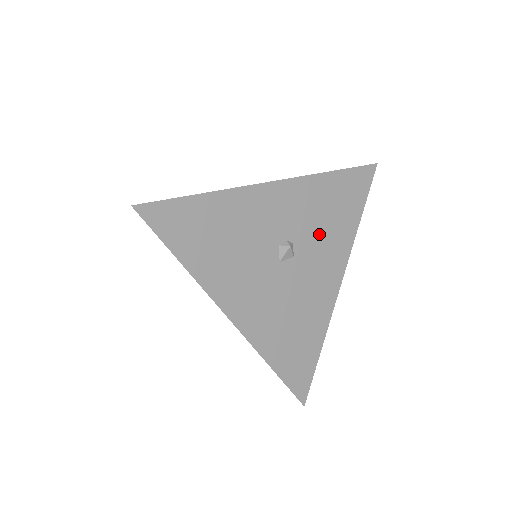
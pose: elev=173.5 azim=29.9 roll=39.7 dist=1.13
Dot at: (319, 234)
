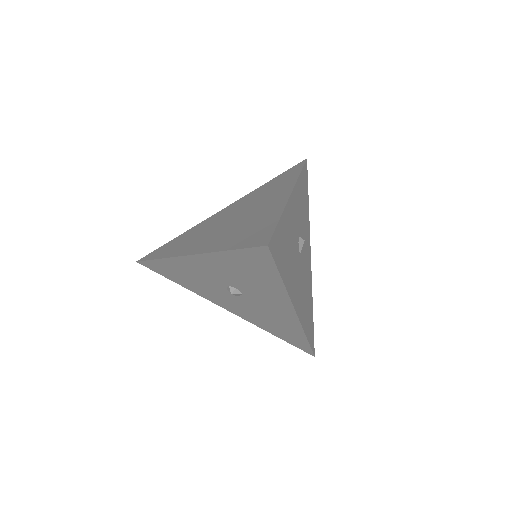
Dot at: (304, 225)
